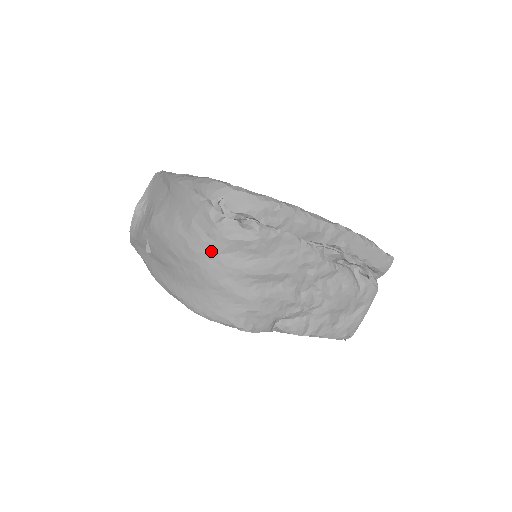
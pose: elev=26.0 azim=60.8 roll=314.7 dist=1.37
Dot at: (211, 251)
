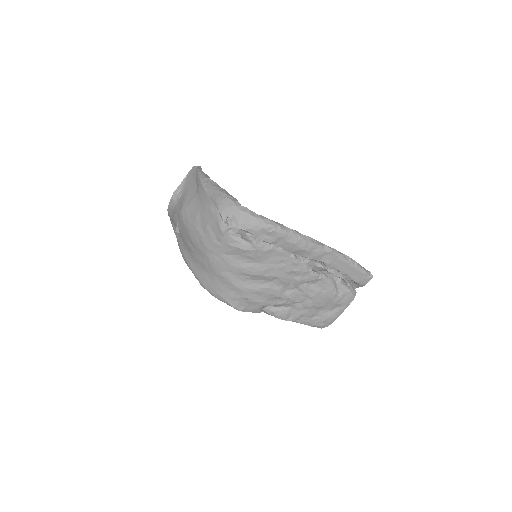
Dot at: (218, 250)
